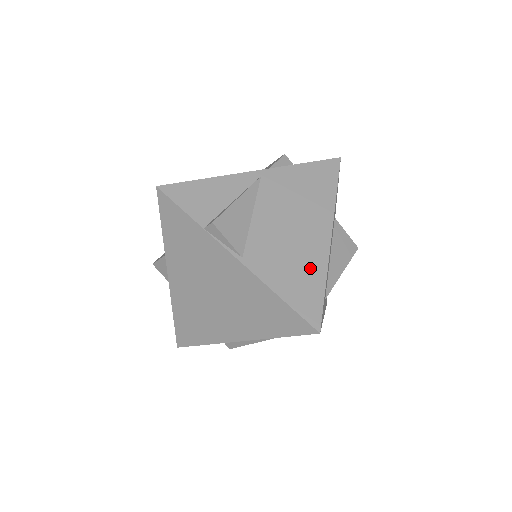
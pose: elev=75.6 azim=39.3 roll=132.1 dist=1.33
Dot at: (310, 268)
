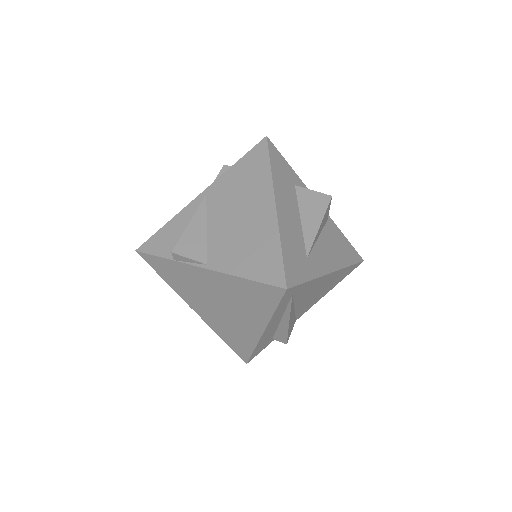
Dot at: (264, 241)
